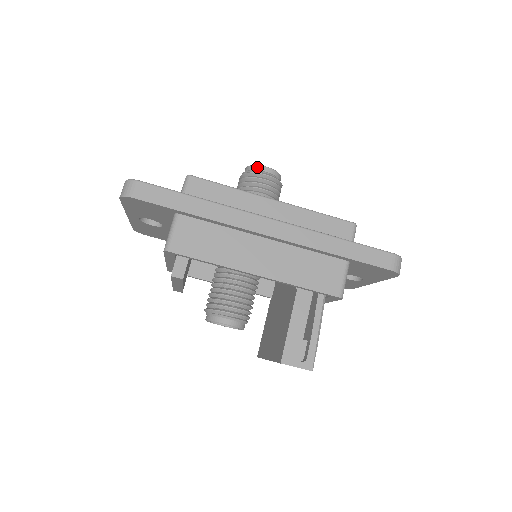
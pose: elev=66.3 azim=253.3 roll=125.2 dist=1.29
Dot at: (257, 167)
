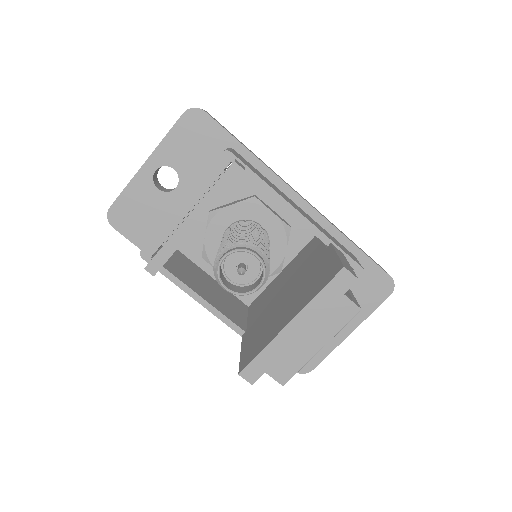
Dot at: occluded
